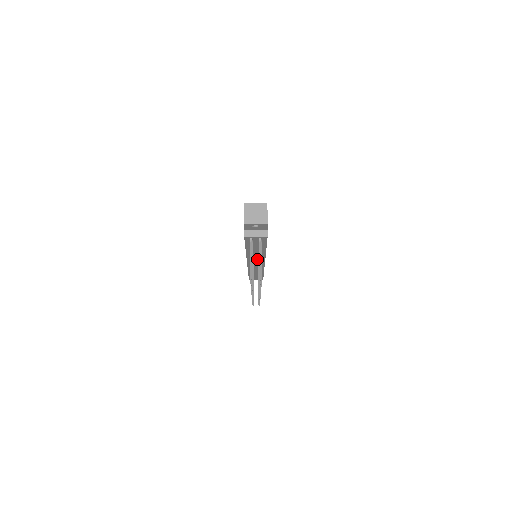
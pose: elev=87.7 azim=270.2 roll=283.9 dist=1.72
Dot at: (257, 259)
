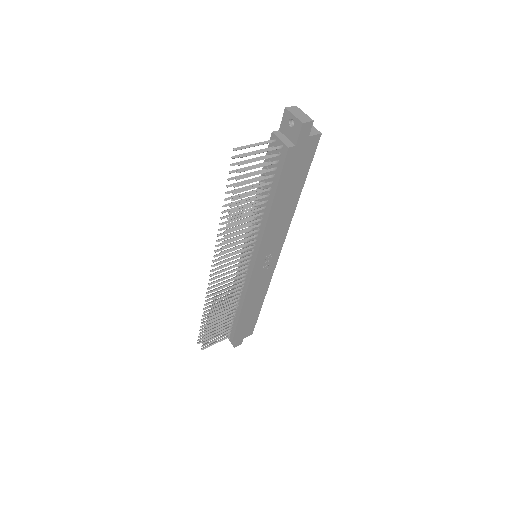
Dot at: (254, 239)
